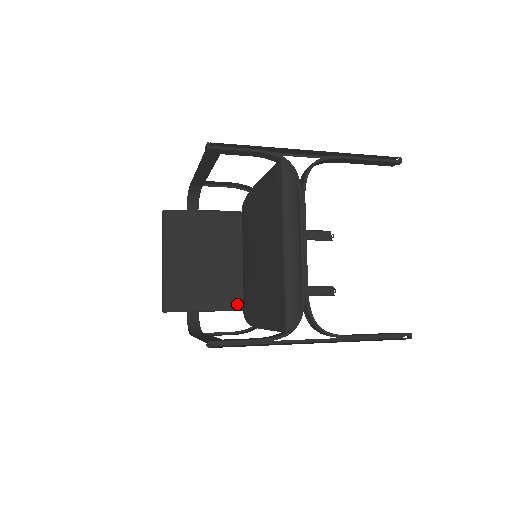
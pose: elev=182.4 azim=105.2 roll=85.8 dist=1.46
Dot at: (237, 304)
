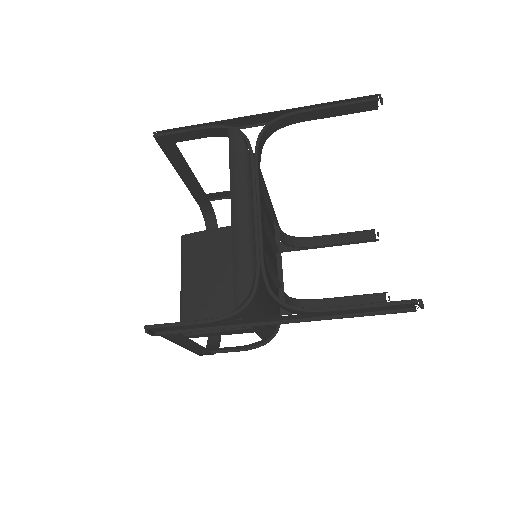
Dot at: occluded
